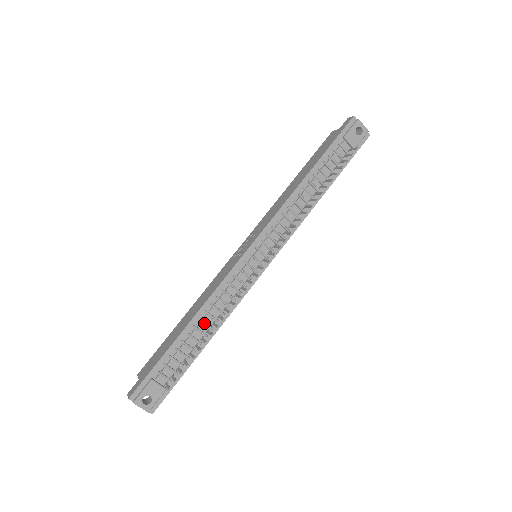
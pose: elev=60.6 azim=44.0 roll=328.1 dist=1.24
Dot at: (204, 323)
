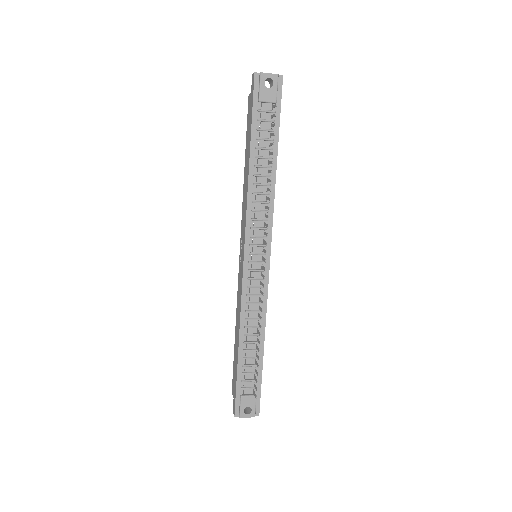
Dot at: (250, 336)
